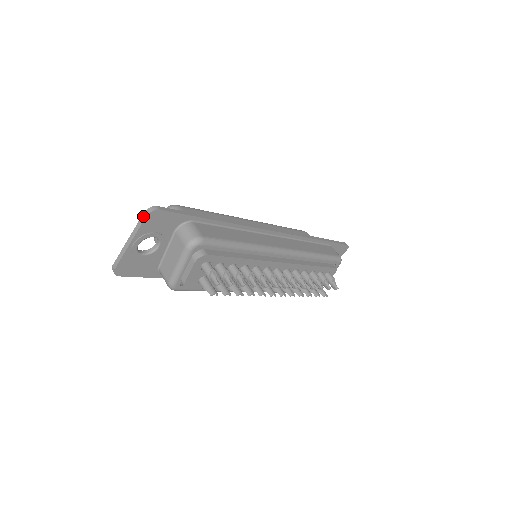
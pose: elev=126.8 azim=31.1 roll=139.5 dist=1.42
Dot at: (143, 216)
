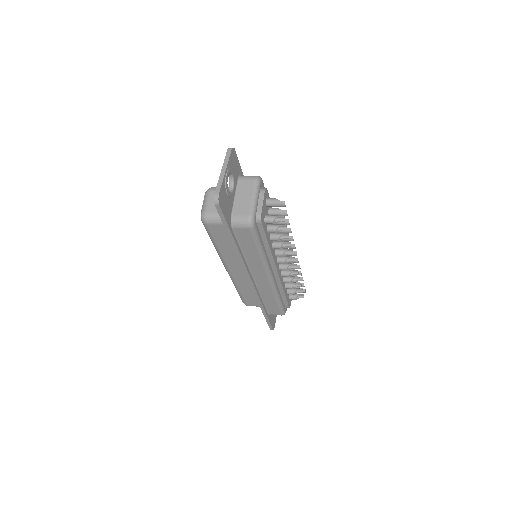
Dot at: (228, 151)
